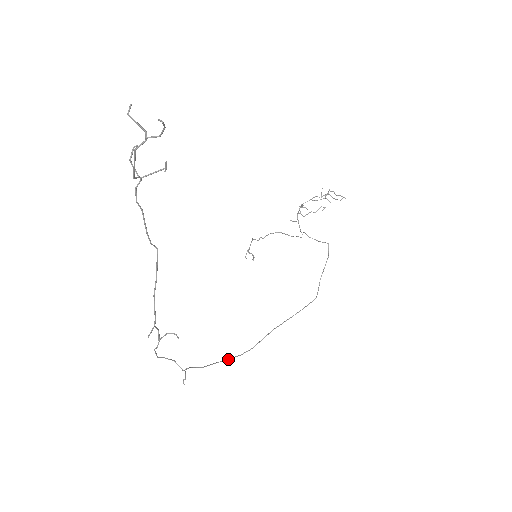
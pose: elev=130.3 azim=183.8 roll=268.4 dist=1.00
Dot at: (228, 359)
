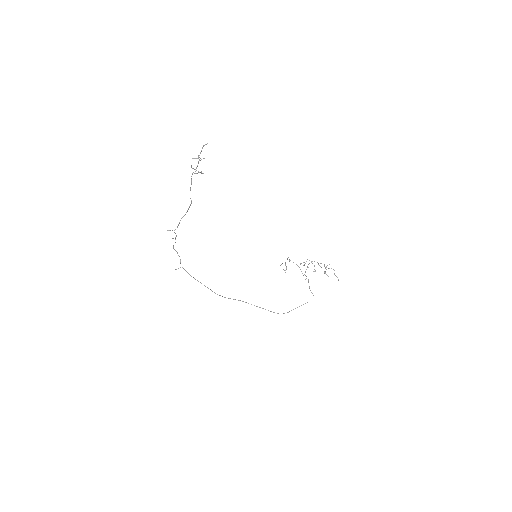
Dot at: (207, 287)
